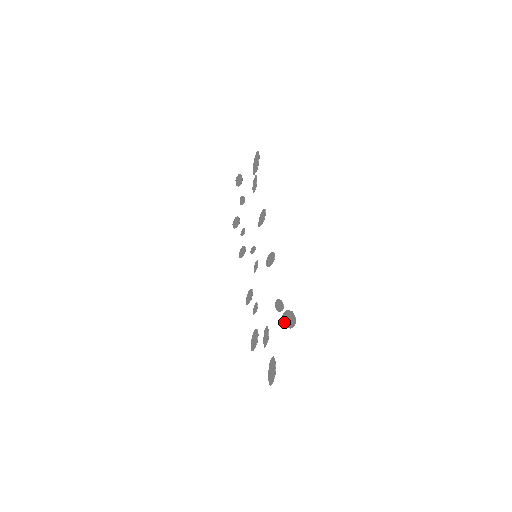
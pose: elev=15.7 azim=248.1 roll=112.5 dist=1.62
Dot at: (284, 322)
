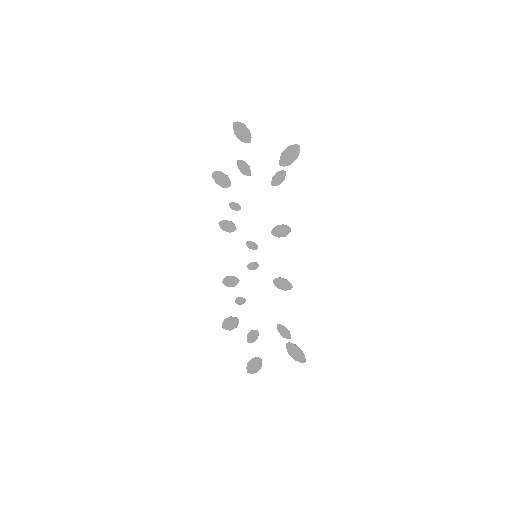
Dot at: (287, 349)
